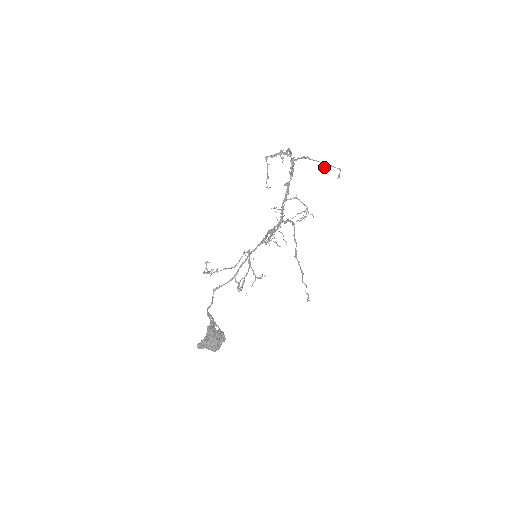
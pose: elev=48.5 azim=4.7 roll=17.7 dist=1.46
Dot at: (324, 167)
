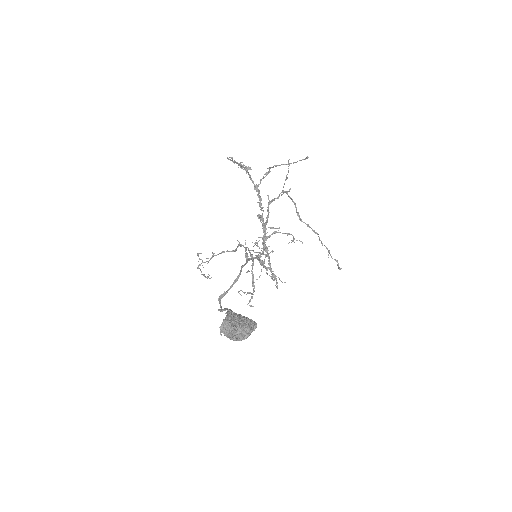
Dot at: occluded
